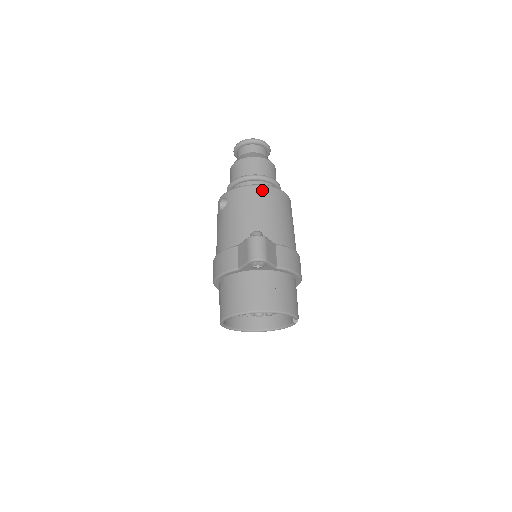
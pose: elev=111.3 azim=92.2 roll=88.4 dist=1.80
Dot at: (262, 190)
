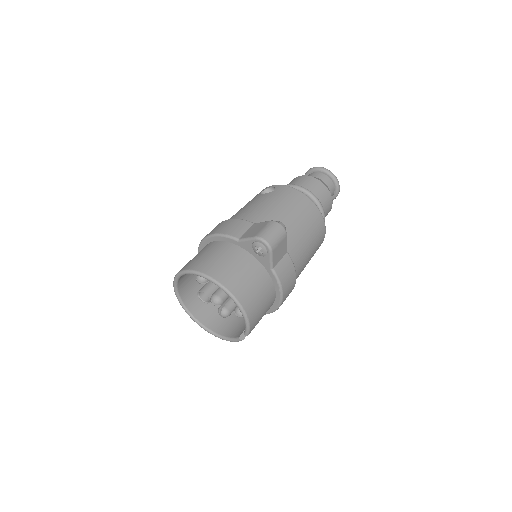
Dot at: (311, 206)
